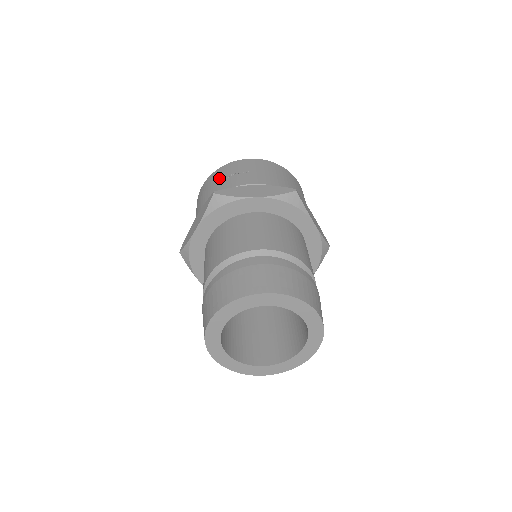
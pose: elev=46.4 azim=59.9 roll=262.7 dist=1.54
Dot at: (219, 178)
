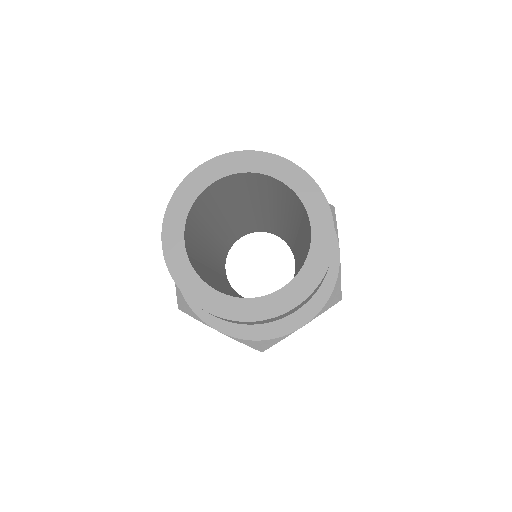
Dot at: occluded
